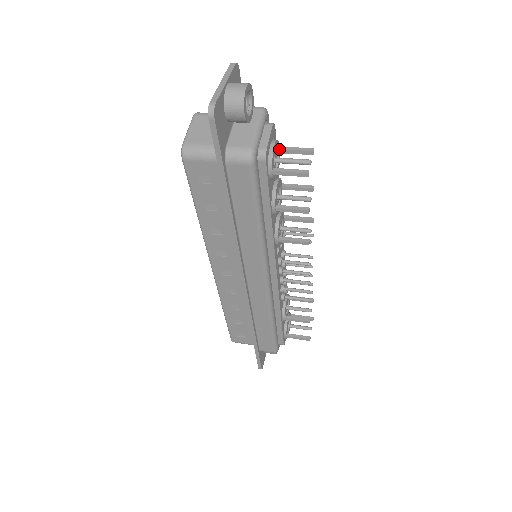
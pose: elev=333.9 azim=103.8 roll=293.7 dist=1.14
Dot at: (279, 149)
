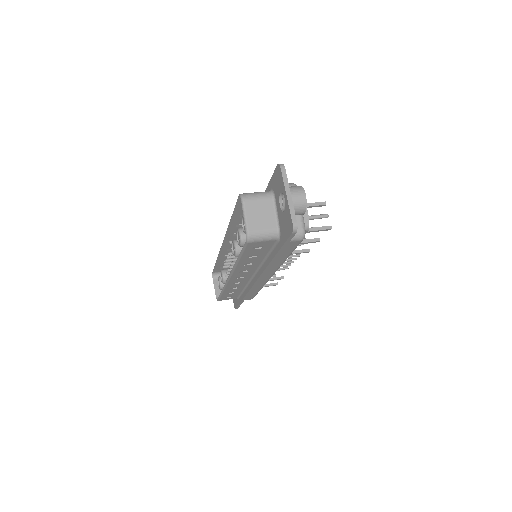
Dot at: occluded
